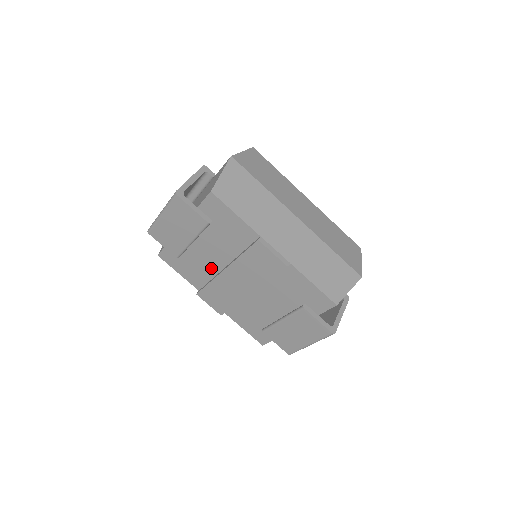
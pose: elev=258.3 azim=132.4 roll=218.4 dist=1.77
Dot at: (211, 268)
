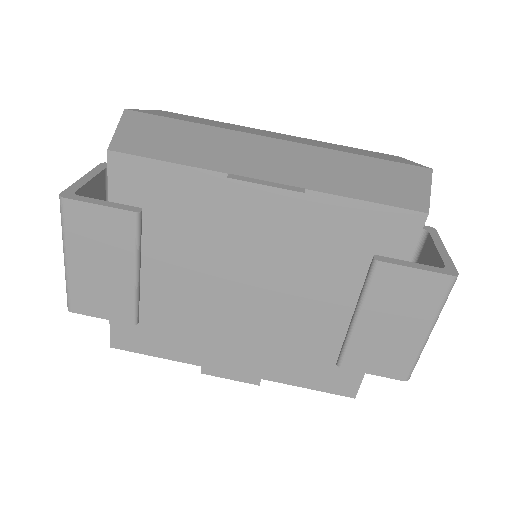
Dot at: (194, 306)
